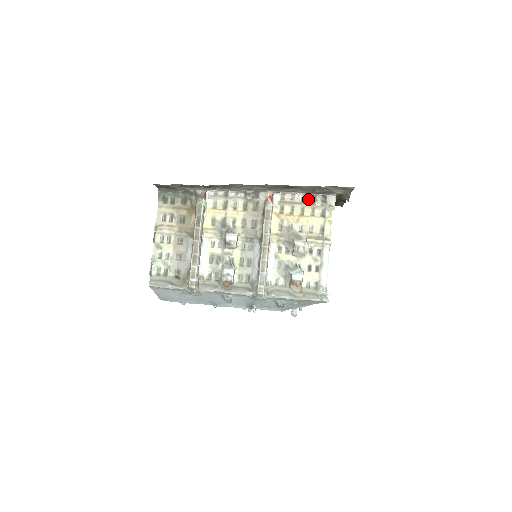
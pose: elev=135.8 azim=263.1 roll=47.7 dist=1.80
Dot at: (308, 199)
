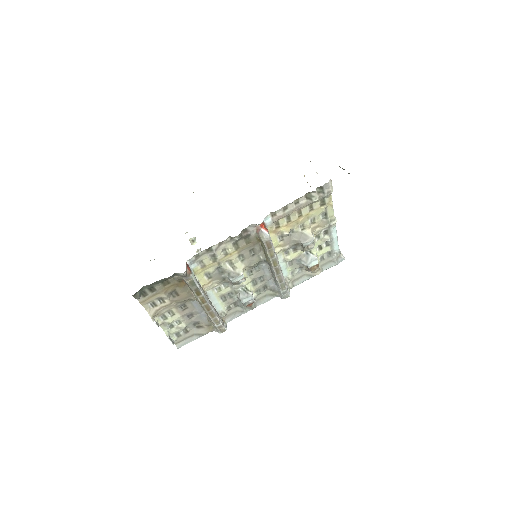
Dot at: (302, 200)
